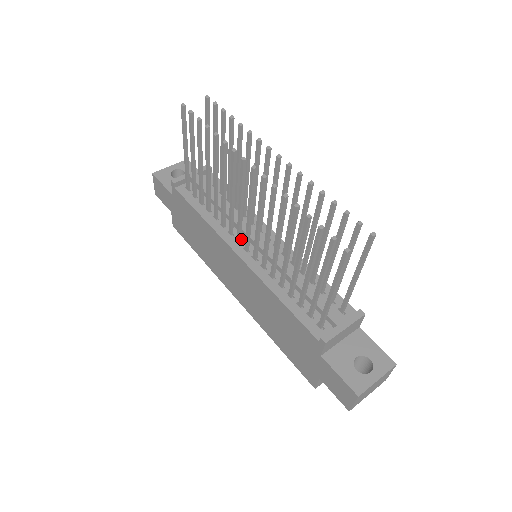
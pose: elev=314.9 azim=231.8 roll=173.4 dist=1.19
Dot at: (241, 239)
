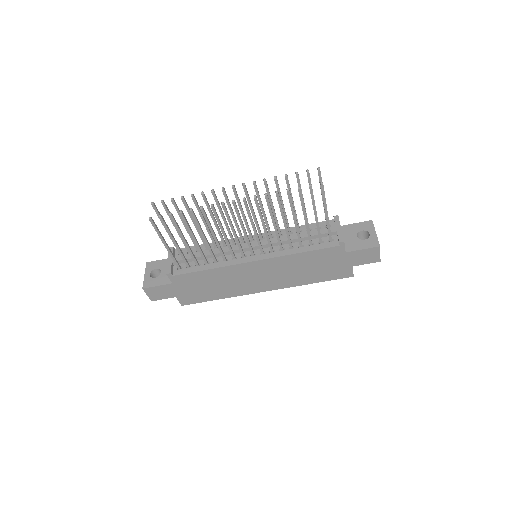
Dot at: (243, 255)
